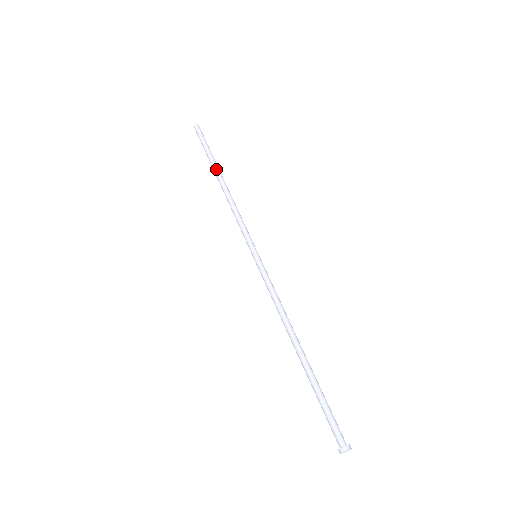
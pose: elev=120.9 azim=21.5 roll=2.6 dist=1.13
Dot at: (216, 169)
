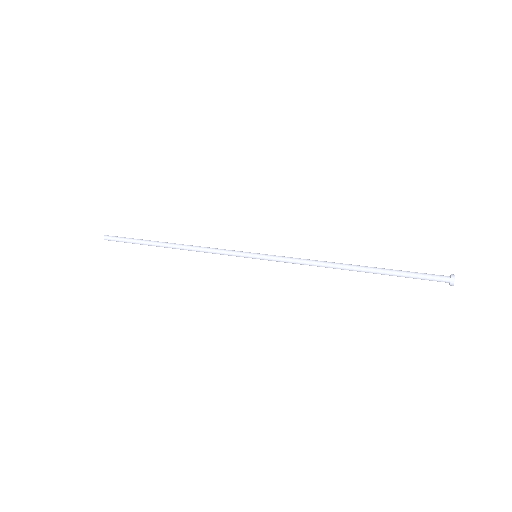
Dot at: occluded
